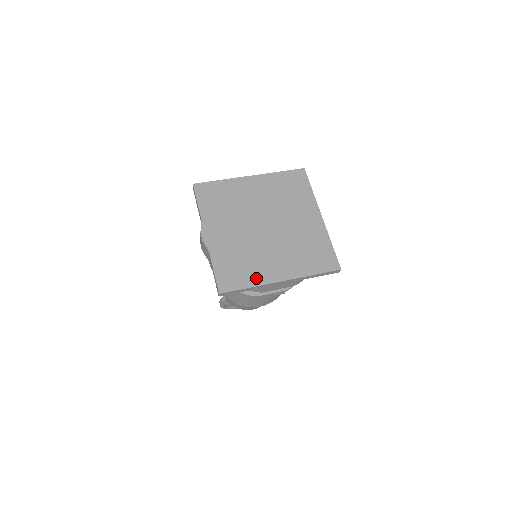
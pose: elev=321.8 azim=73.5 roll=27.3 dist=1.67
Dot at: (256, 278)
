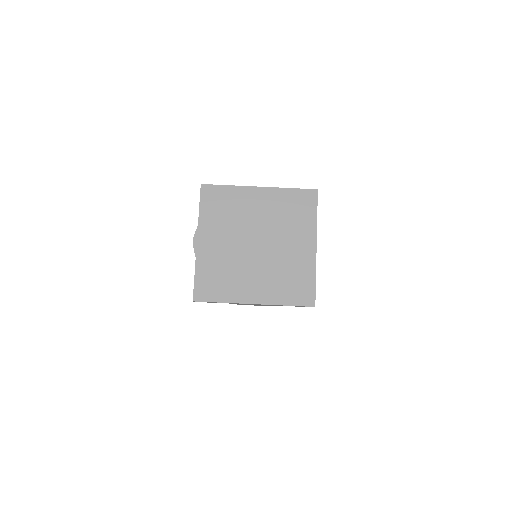
Dot at: (231, 295)
